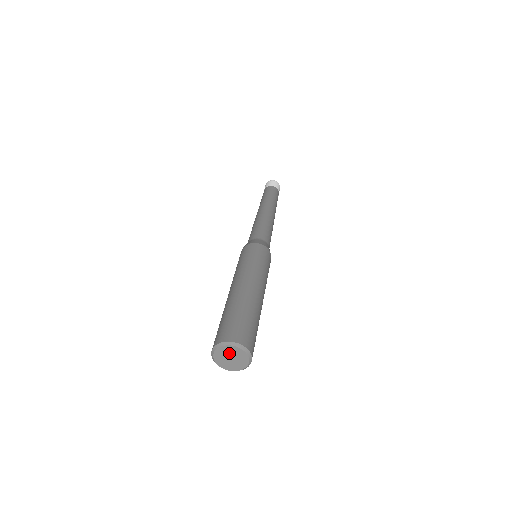
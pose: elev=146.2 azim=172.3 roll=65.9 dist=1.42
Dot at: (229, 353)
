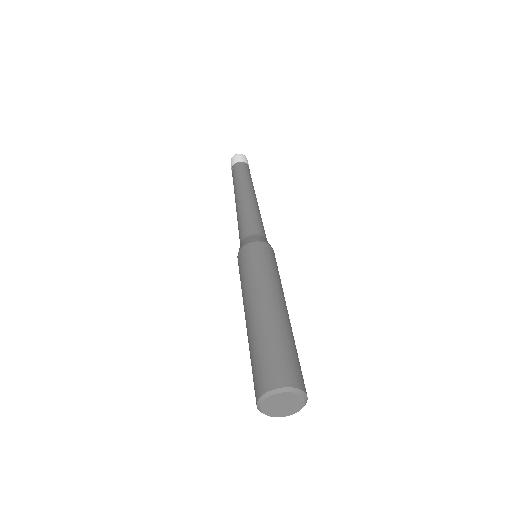
Dot at: (285, 400)
